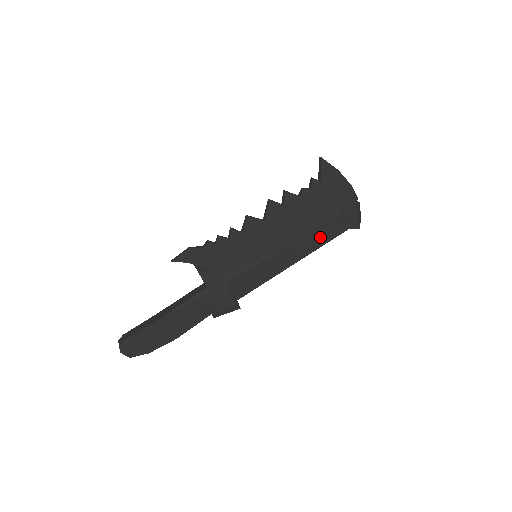
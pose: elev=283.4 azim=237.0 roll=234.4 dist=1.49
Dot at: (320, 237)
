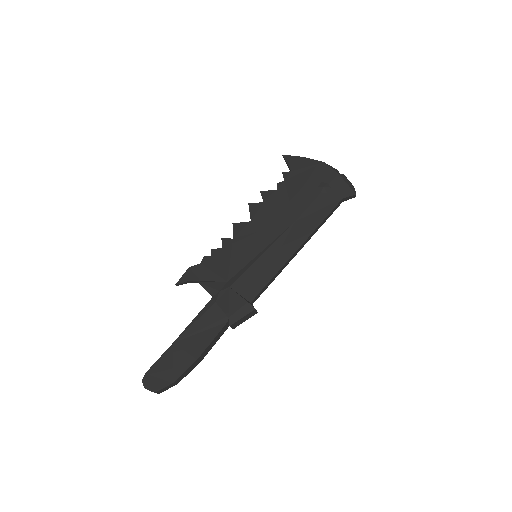
Dot at: (314, 215)
